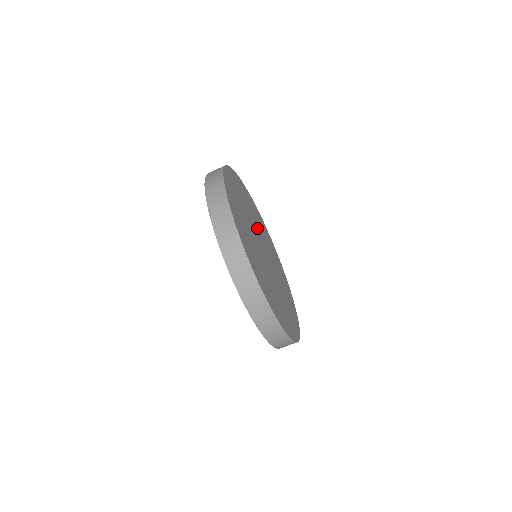
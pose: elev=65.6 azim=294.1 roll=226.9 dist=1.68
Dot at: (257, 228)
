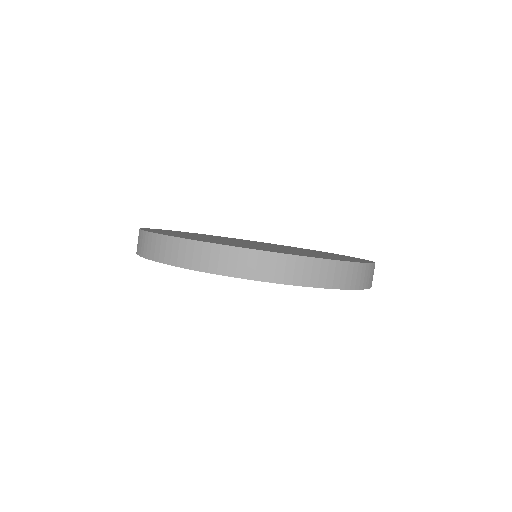
Dot at: occluded
